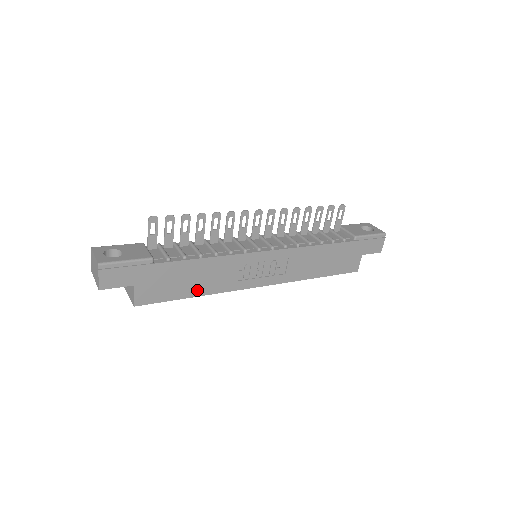
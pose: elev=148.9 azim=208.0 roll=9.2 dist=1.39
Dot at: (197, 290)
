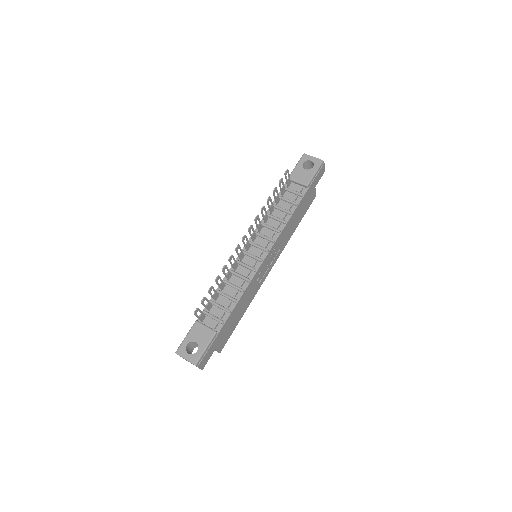
Dot at: (243, 312)
